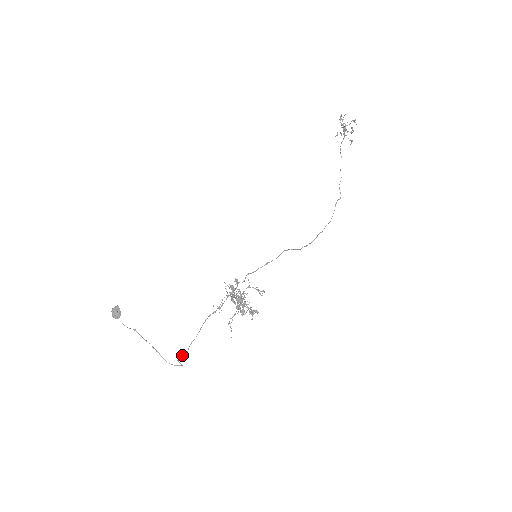
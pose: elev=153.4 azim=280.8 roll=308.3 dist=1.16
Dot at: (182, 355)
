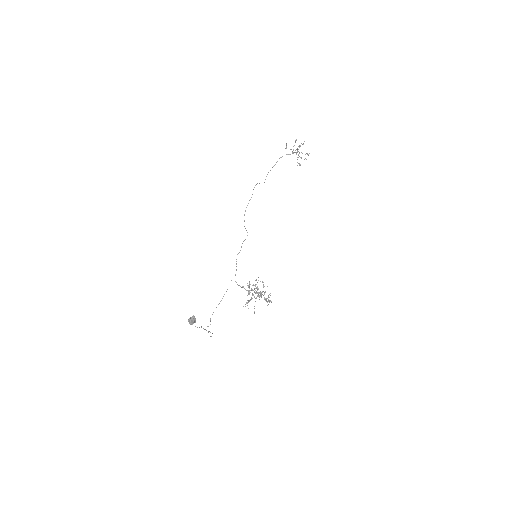
Dot at: occluded
